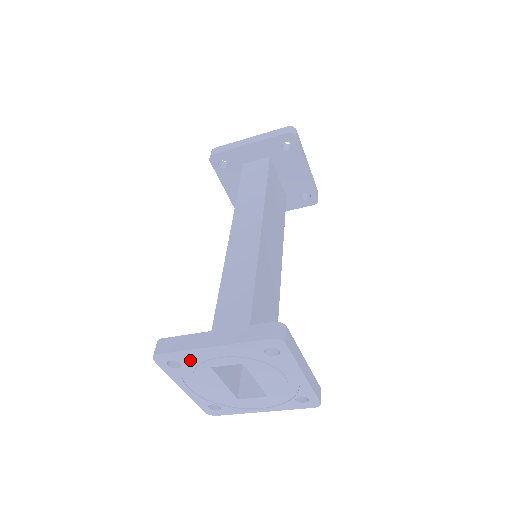
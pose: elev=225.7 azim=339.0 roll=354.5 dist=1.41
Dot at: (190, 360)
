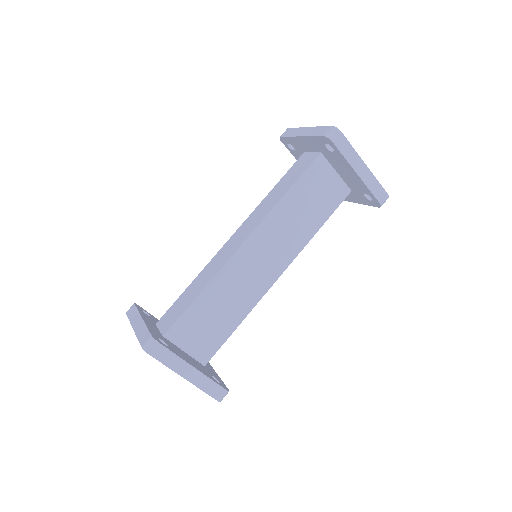
Dot at: occluded
